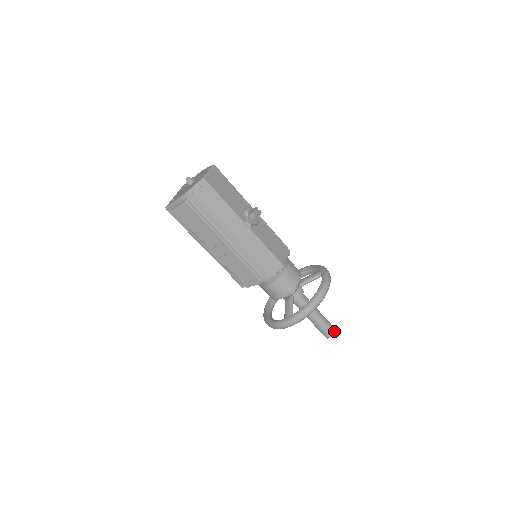
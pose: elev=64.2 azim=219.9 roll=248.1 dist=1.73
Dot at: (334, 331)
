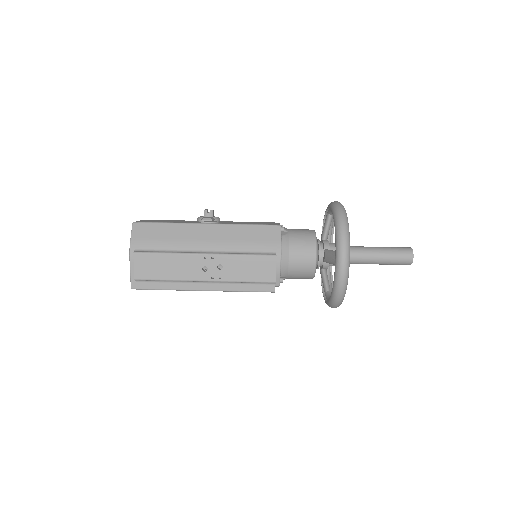
Dot at: (408, 248)
